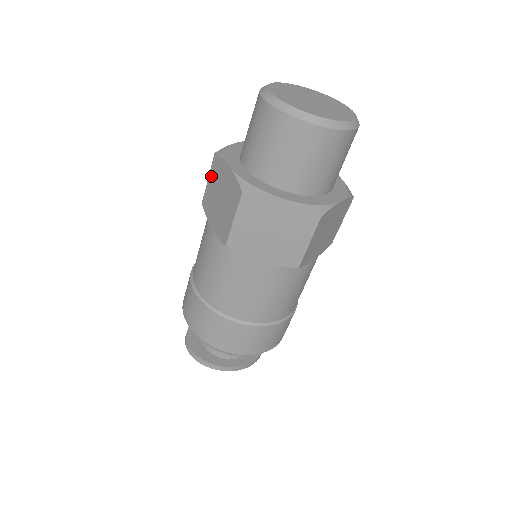
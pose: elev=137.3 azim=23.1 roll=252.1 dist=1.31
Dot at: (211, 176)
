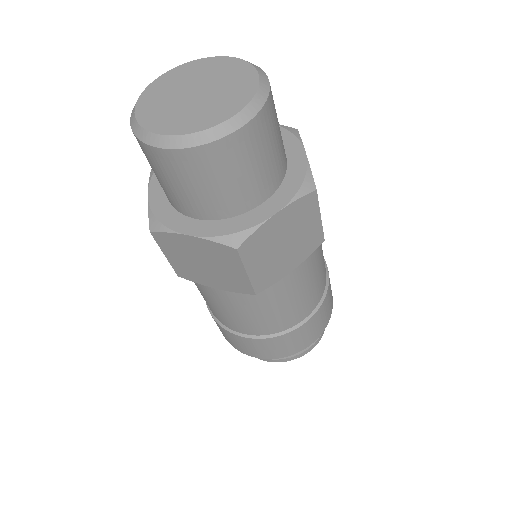
Dot at: occluded
